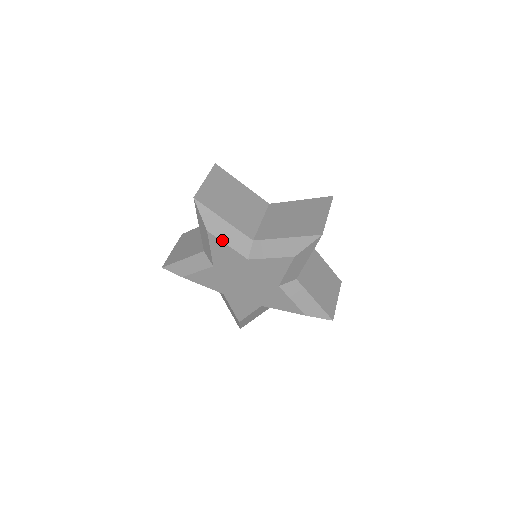
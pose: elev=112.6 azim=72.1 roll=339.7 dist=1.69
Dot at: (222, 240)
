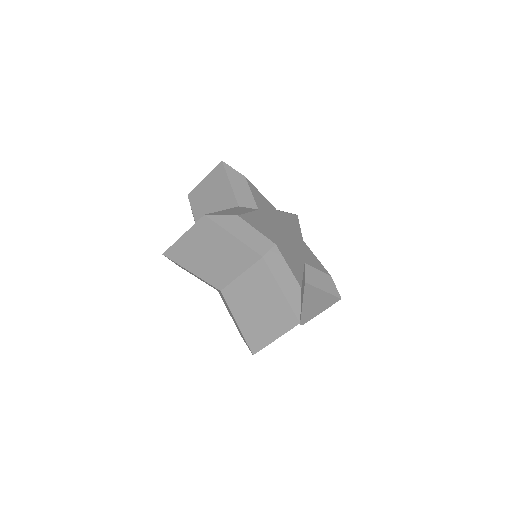
Dot at: occluded
